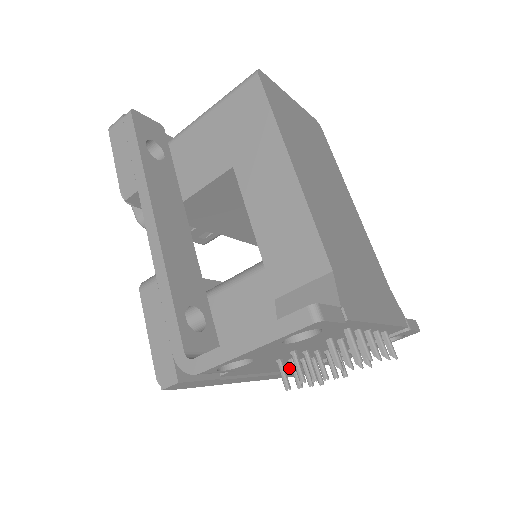
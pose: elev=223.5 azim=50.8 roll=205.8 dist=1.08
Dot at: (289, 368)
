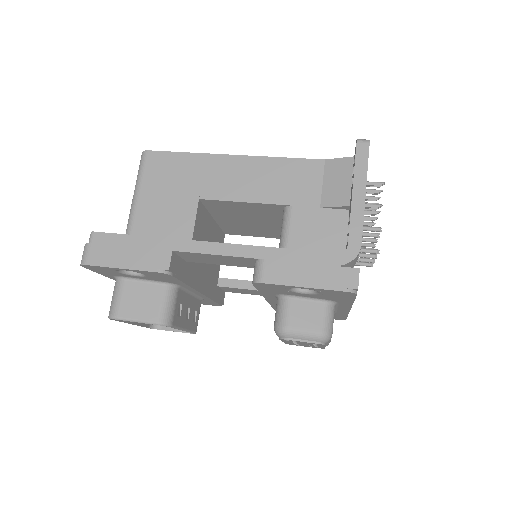
Dot at: occluded
